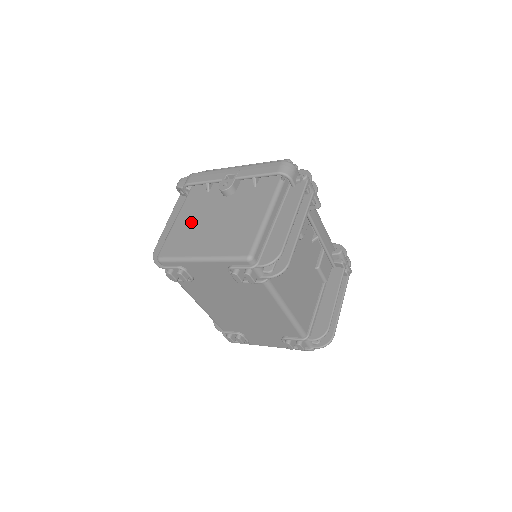
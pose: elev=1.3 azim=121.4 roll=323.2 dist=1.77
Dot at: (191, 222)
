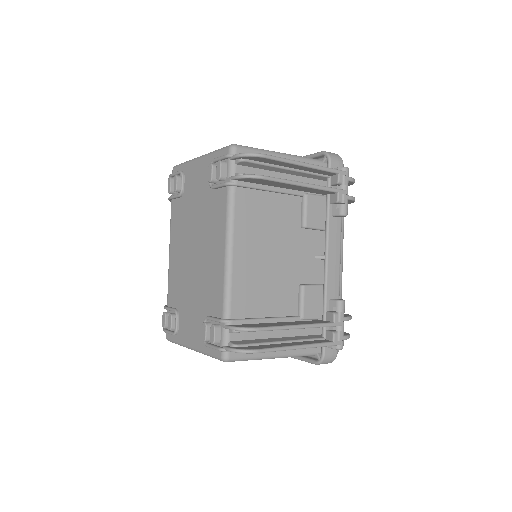
Dot at: occluded
